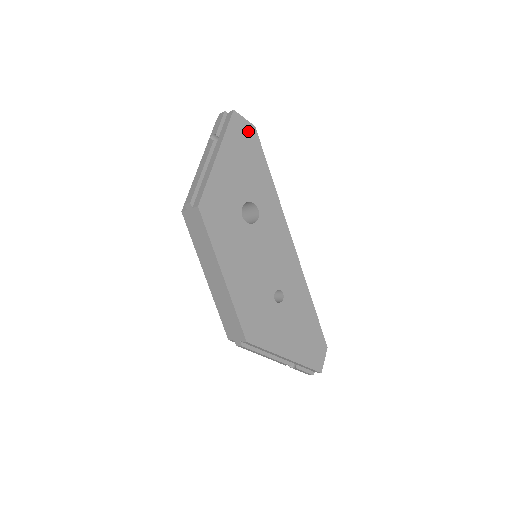
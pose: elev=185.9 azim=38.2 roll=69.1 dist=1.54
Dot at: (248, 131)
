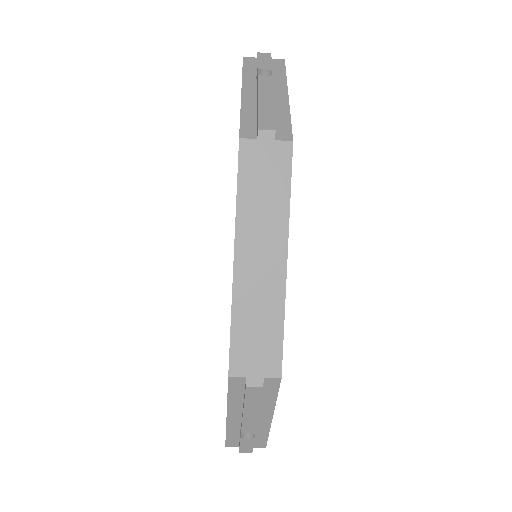
Dot at: occluded
